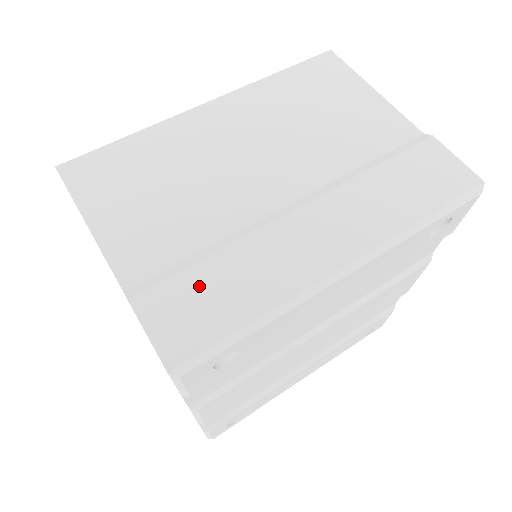
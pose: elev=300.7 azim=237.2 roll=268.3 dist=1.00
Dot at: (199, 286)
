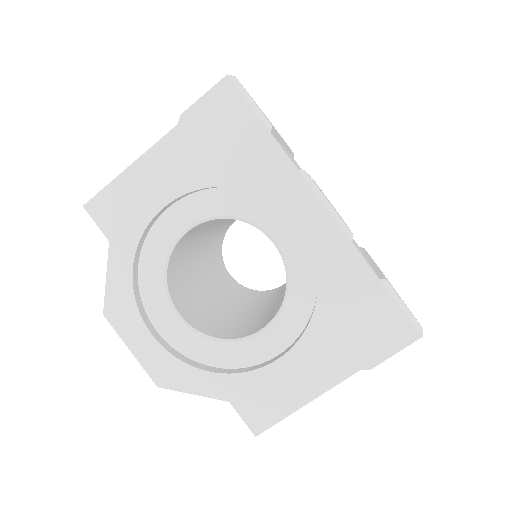
Dot at: occluded
